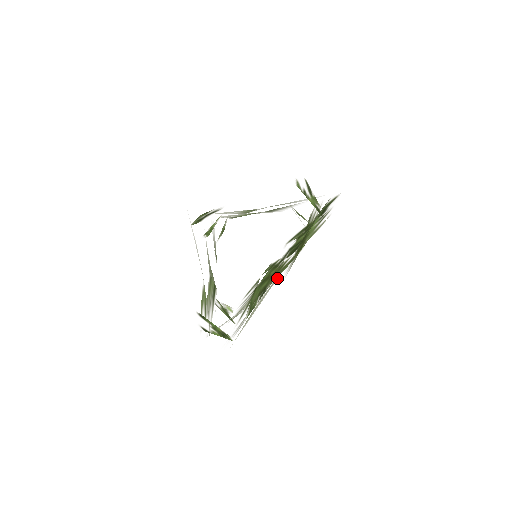
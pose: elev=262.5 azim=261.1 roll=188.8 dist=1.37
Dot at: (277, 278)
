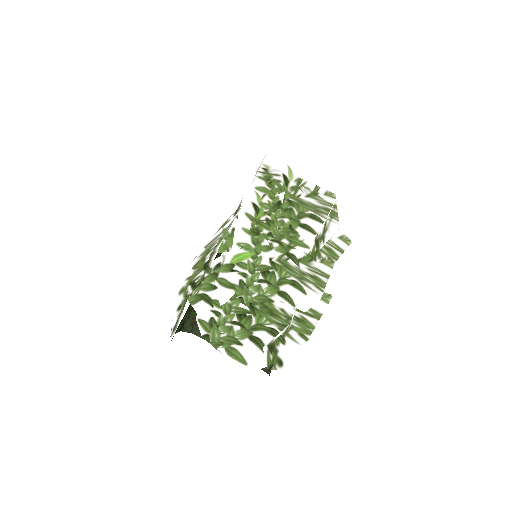
Dot at: occluded
